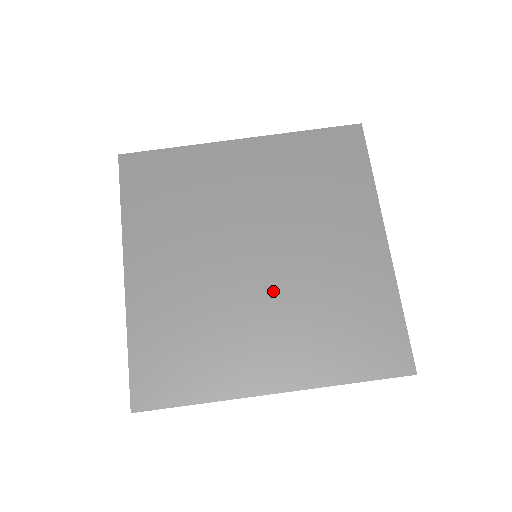
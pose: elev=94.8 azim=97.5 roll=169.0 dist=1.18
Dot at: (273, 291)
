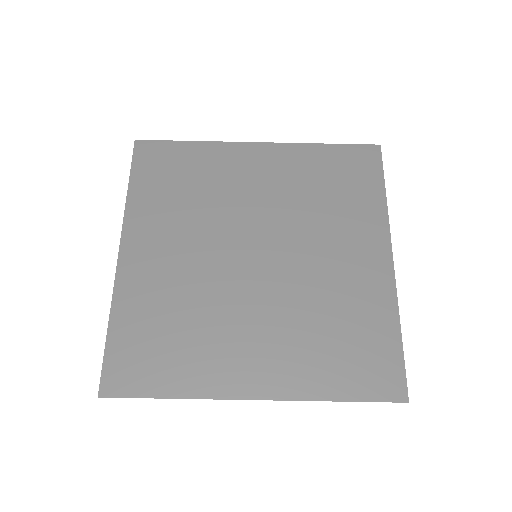
Dot at: (268, 293)
